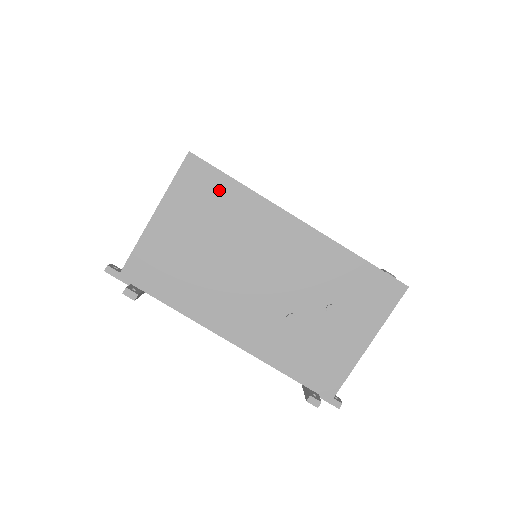
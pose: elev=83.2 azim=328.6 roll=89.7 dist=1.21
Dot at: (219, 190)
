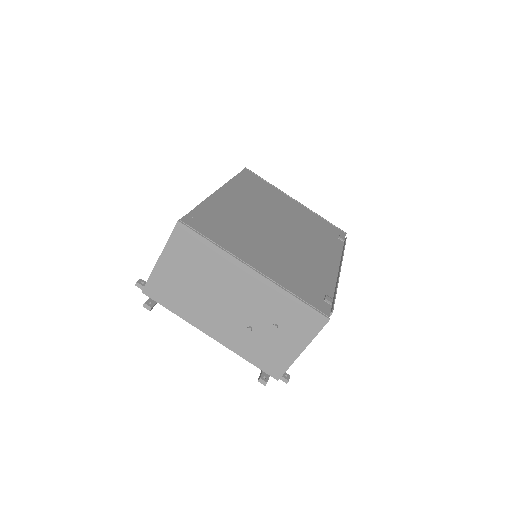
Dot at: (199, 246)
